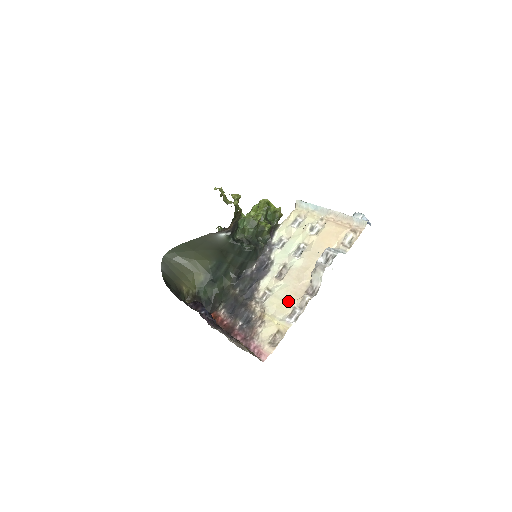
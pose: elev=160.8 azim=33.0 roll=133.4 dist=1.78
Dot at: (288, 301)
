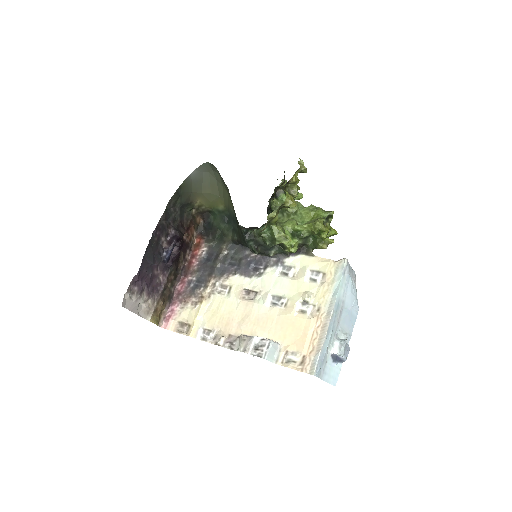
Dot at: (219, 320)
